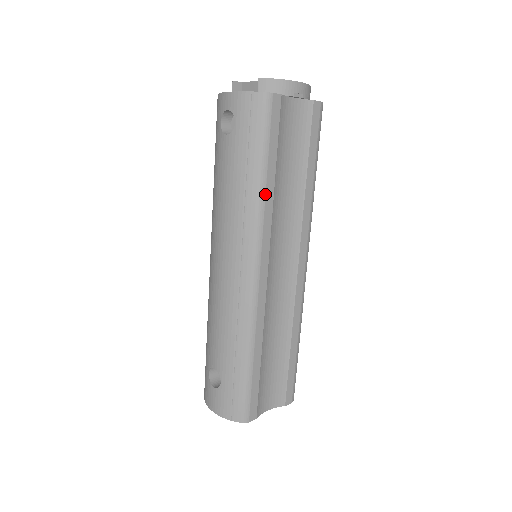
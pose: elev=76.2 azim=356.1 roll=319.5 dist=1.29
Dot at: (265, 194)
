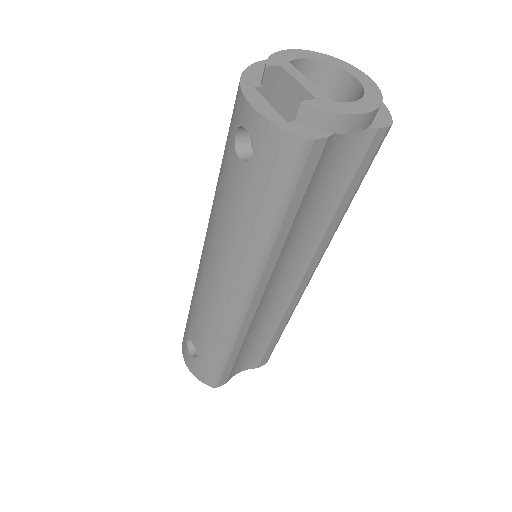
Dot at: (274, 242)
